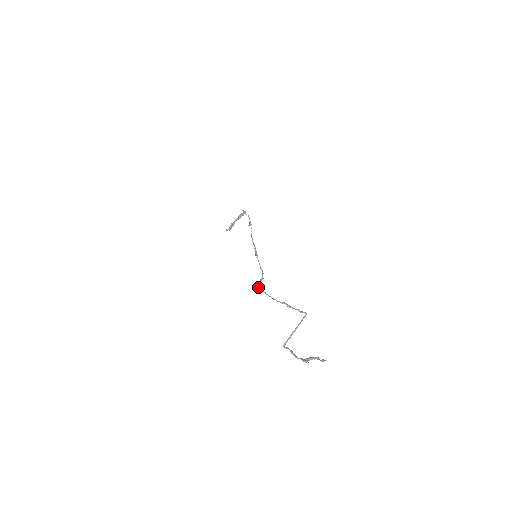
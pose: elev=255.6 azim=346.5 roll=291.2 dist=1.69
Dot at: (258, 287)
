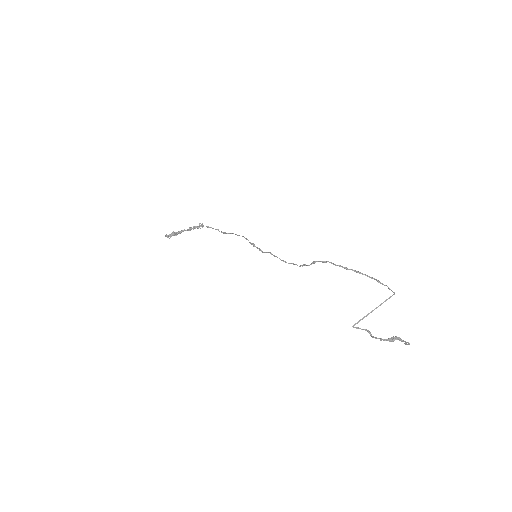
Dot at: (325, 261)
